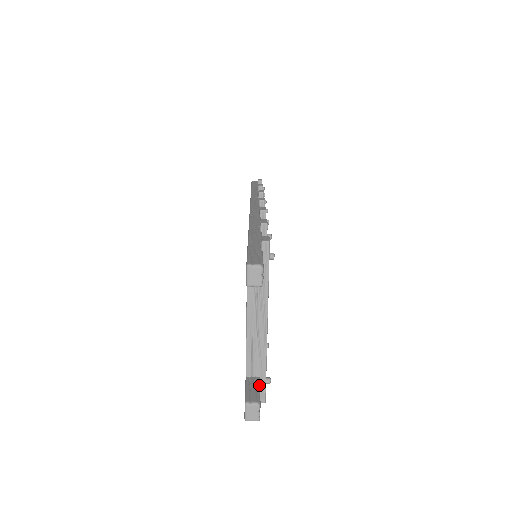
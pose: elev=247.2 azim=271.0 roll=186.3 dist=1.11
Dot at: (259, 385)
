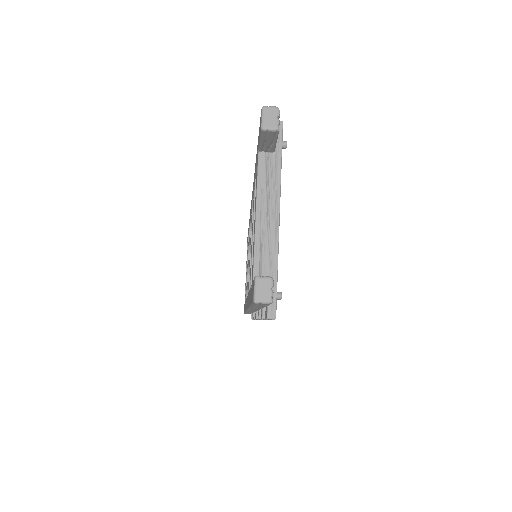
Dot at: occluded
